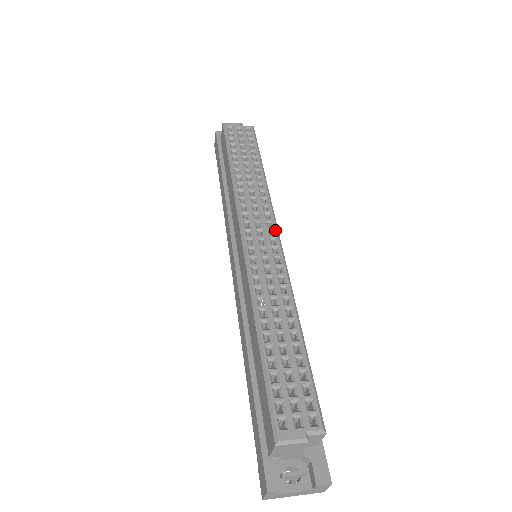
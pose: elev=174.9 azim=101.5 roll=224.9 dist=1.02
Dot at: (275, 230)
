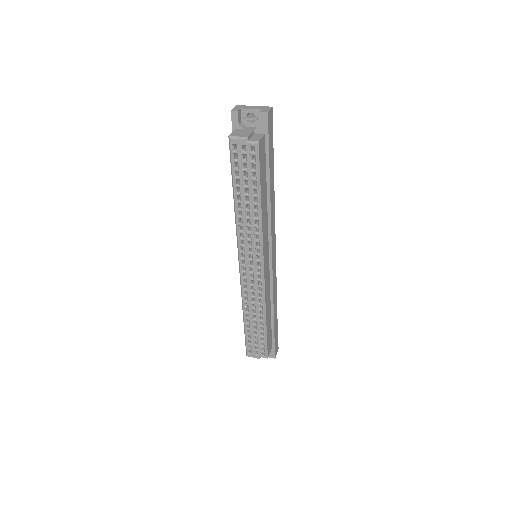
Dot at: (261, 264)
